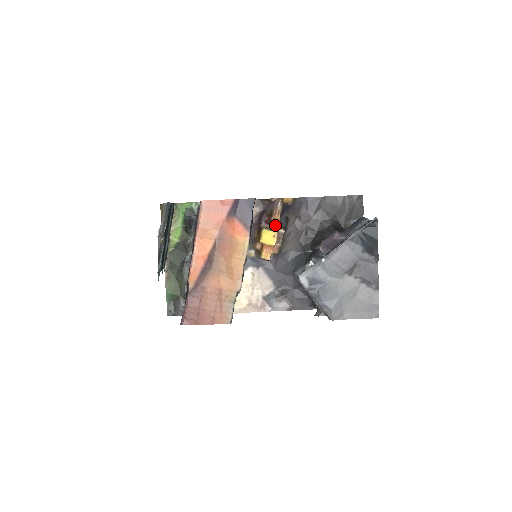
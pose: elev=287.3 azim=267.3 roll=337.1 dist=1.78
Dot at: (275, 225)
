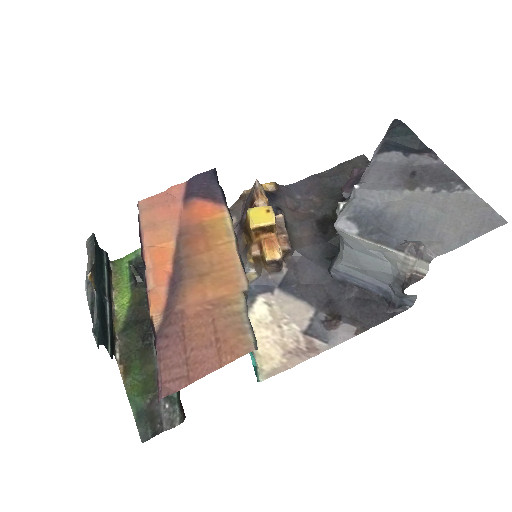
Dot at: occluded
